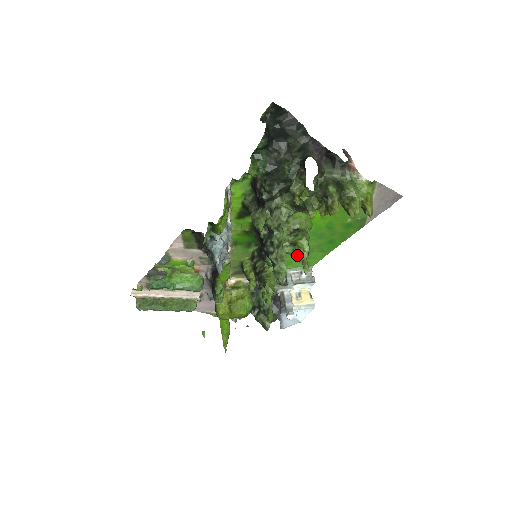
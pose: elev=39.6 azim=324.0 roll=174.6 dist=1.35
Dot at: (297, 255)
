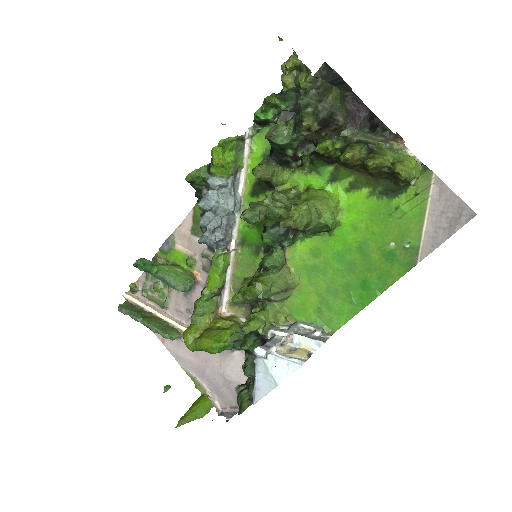
Dot at: (285, 213)
